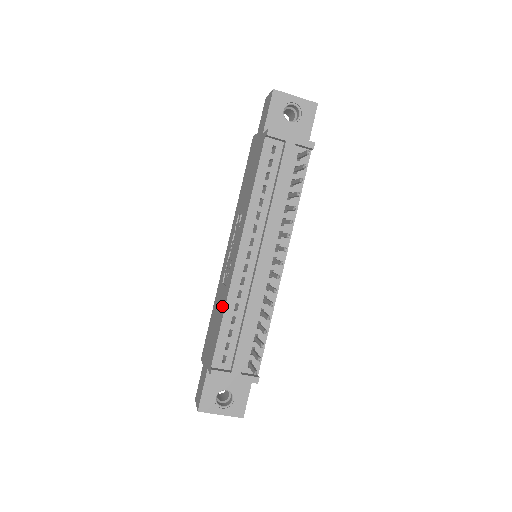
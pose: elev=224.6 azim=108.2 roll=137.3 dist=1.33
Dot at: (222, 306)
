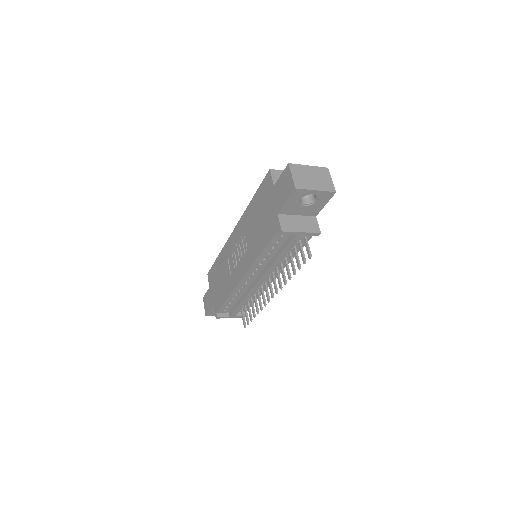
Dot at: (227, 287)
